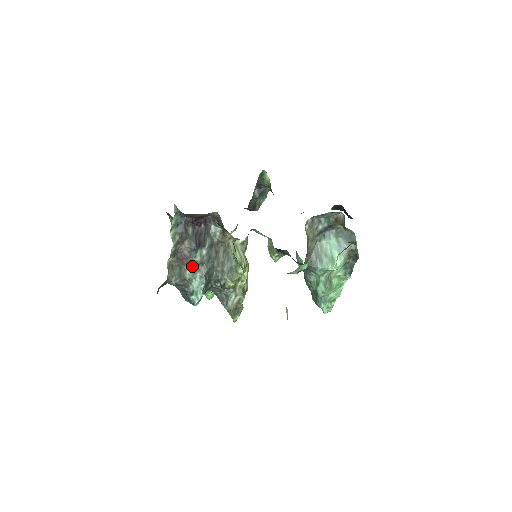
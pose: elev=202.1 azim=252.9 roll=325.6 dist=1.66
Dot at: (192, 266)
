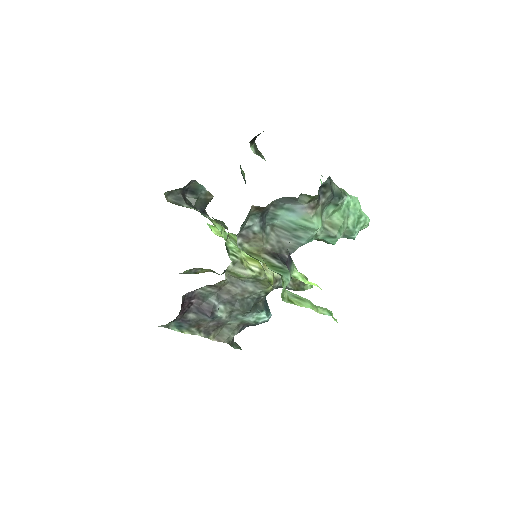
Dot at: (229, 320)
